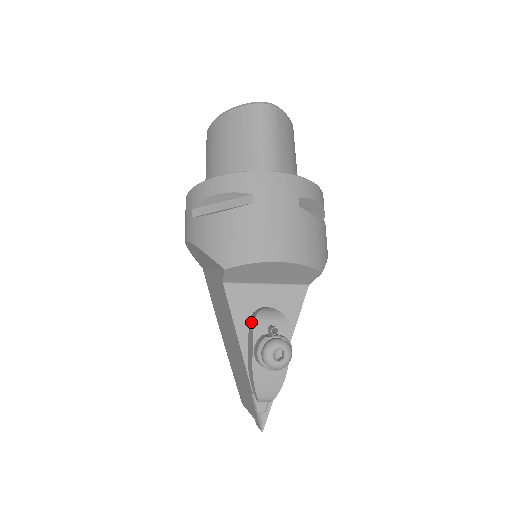
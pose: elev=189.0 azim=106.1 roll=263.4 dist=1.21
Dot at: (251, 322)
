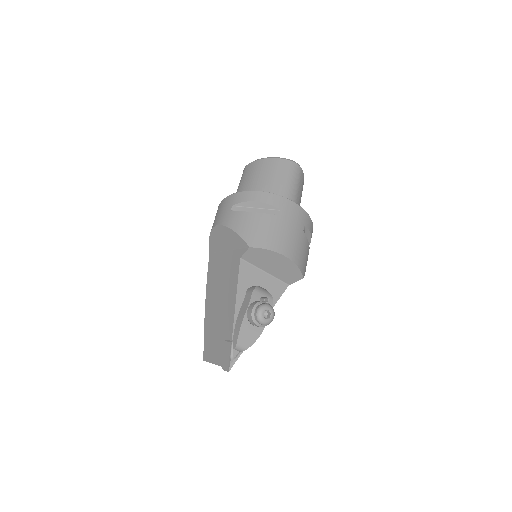
Dot at: (250, 291)
